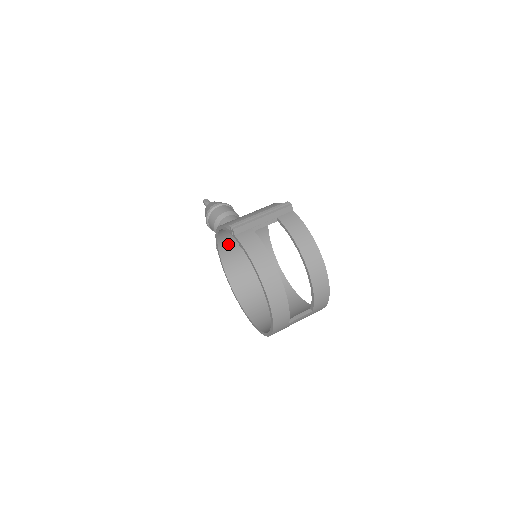
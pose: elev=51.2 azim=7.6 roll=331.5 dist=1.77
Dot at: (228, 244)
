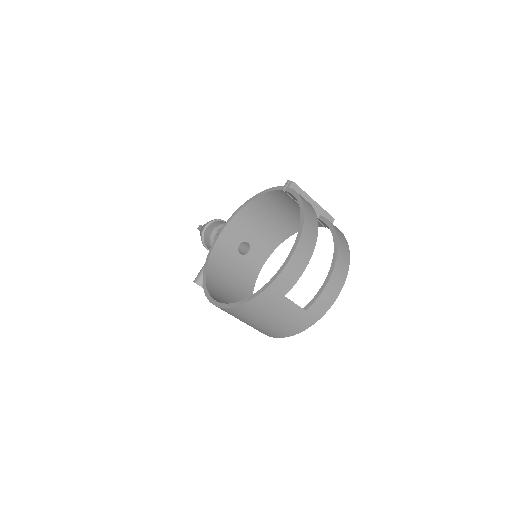
Dot at: (234, 232)
